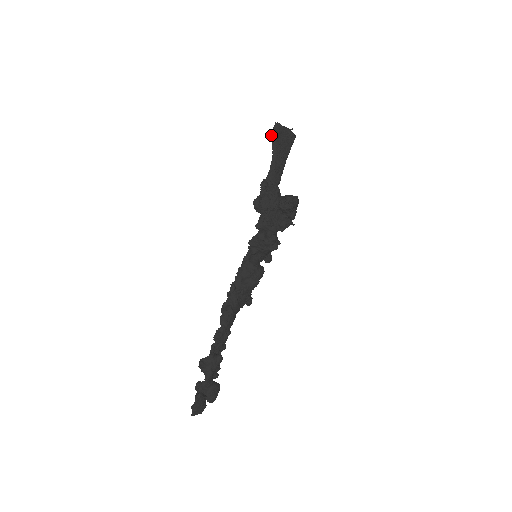
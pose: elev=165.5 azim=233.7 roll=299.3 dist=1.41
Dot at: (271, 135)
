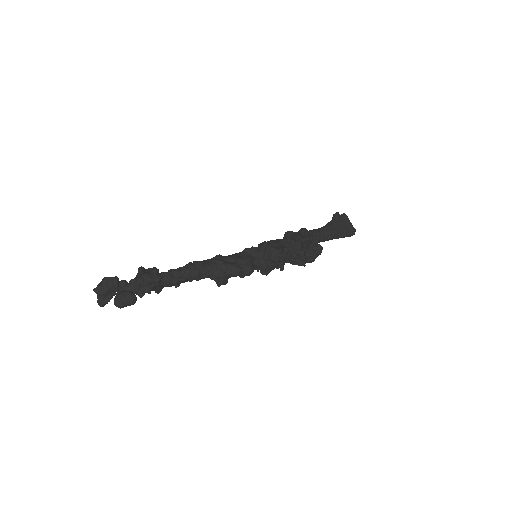
Dot at: occluded
